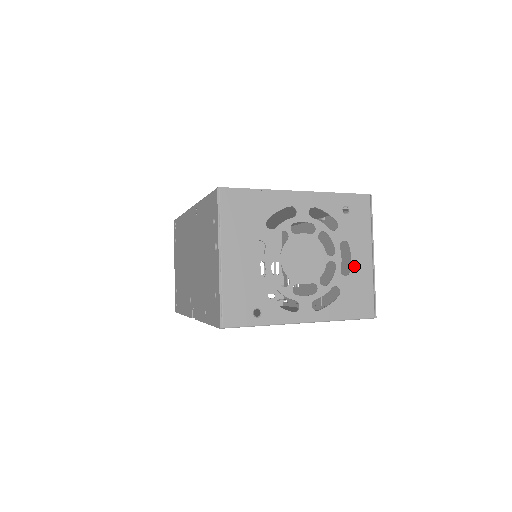
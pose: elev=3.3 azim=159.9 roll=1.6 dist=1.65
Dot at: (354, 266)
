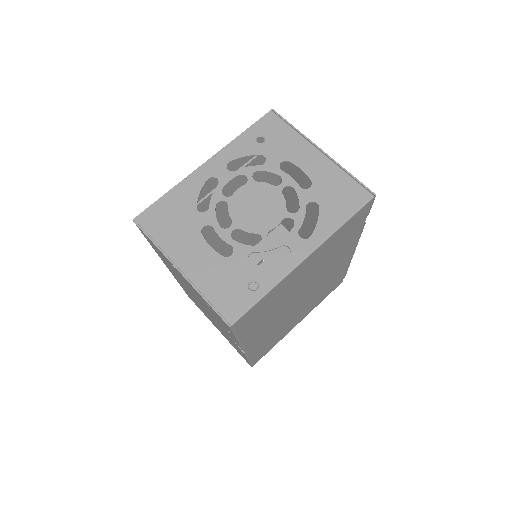
Dot at: (310, 173)
